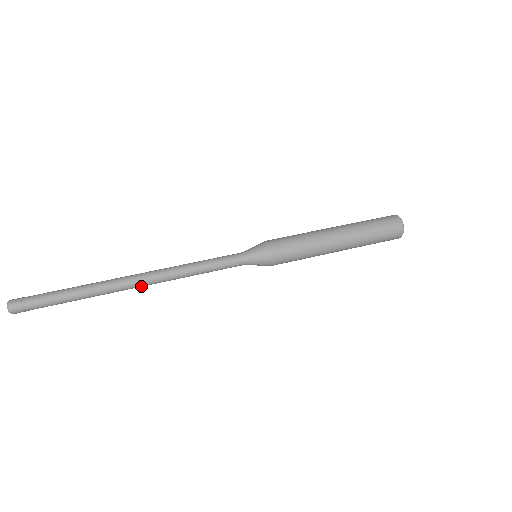
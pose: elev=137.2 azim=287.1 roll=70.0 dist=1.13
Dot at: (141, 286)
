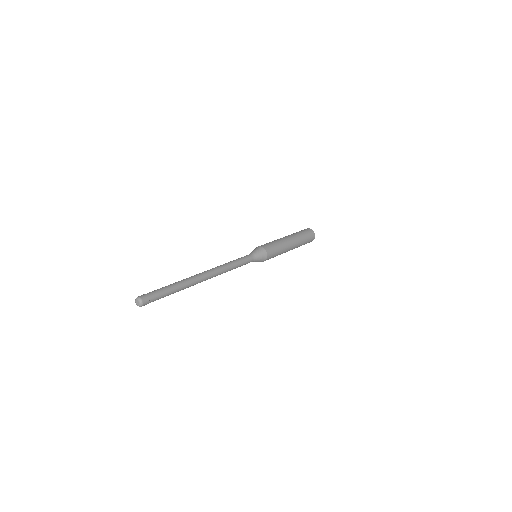
Dot at: (208, 277)
